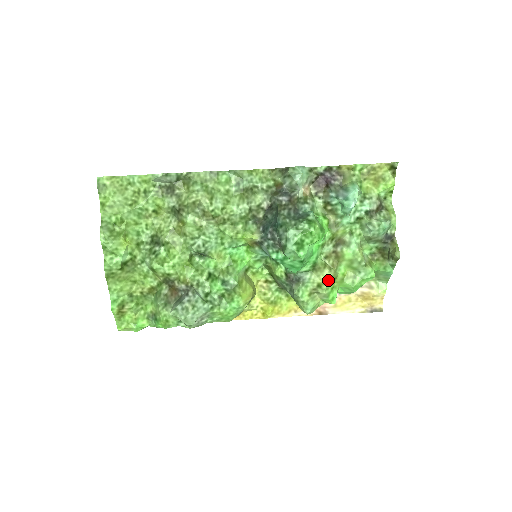
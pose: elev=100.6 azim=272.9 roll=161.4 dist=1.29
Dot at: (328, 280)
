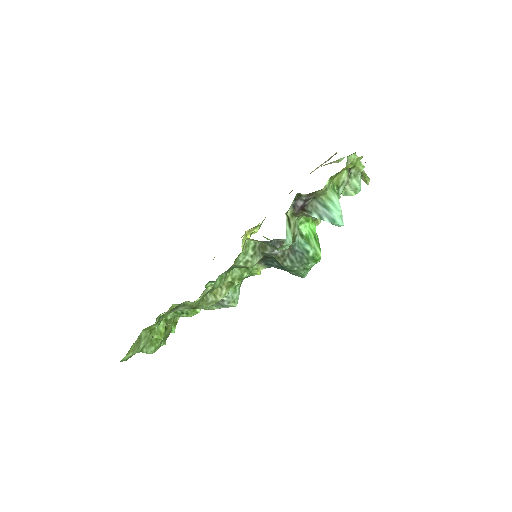
Dot at: occluded
